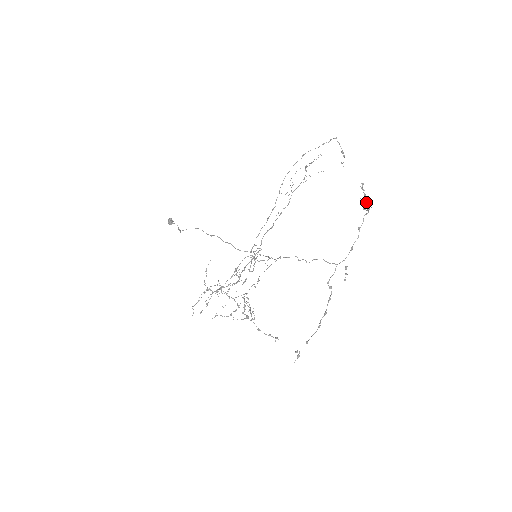
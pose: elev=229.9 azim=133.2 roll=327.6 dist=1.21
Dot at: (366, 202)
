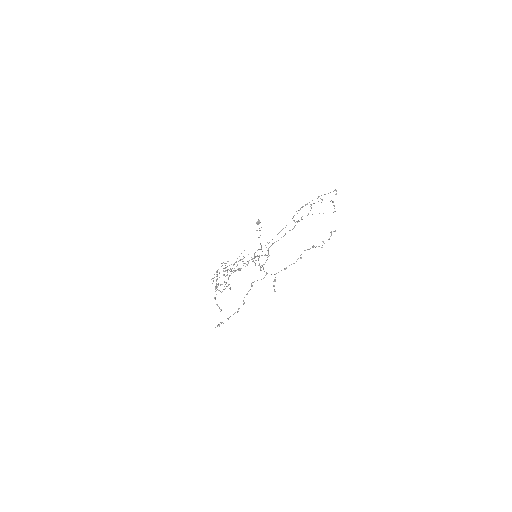
Dot at: occluded
